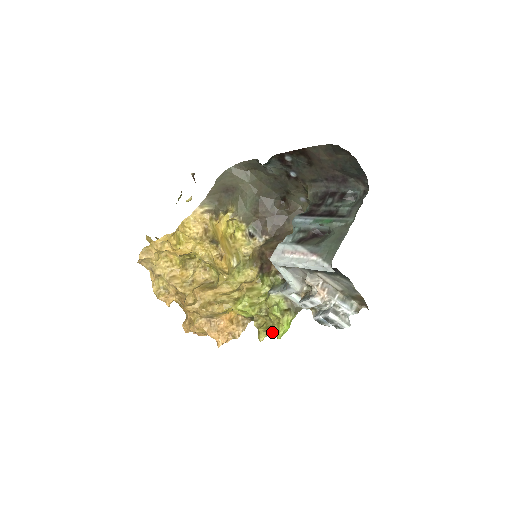
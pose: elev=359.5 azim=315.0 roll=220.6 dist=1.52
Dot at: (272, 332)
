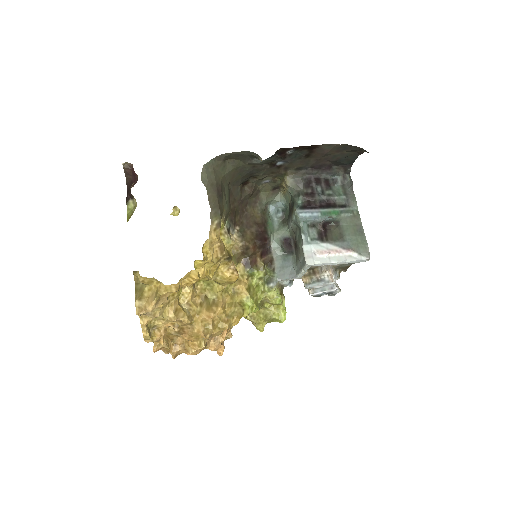
Dot at: (273, 319)
